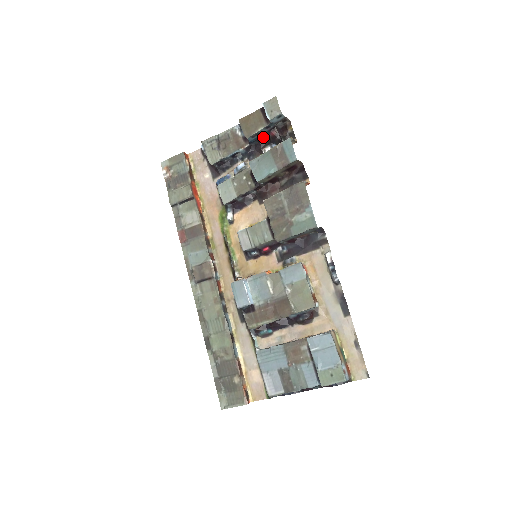
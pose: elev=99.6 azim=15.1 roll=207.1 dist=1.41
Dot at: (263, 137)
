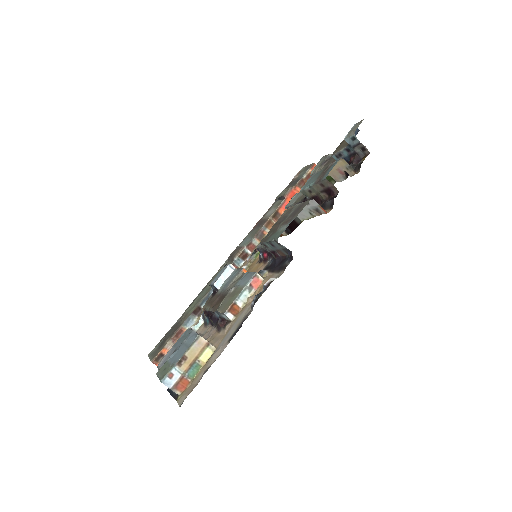
Dot at: occluded
